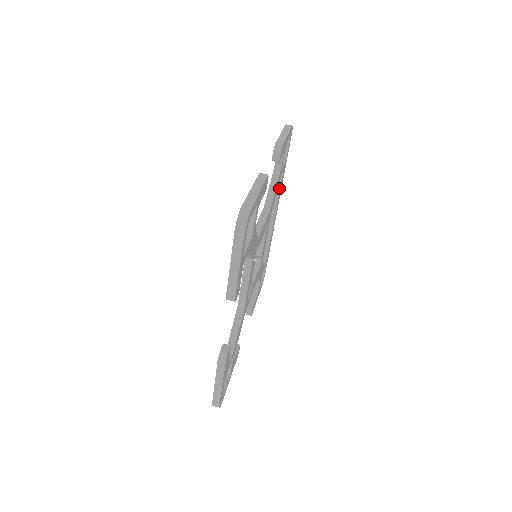
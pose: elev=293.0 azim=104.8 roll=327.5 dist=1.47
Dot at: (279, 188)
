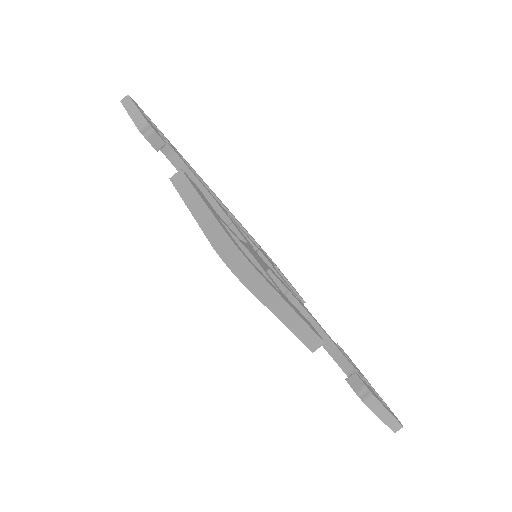
Dot at: occluded
